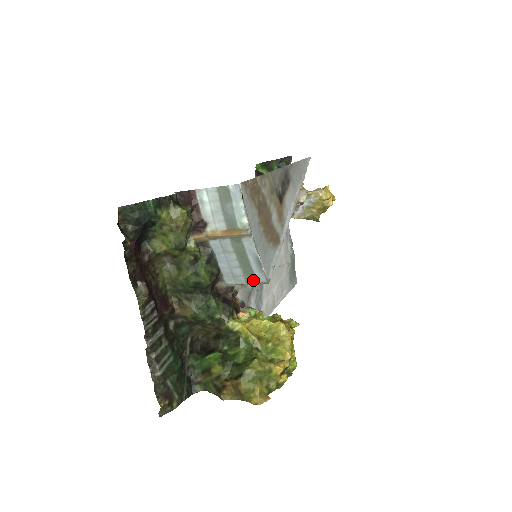
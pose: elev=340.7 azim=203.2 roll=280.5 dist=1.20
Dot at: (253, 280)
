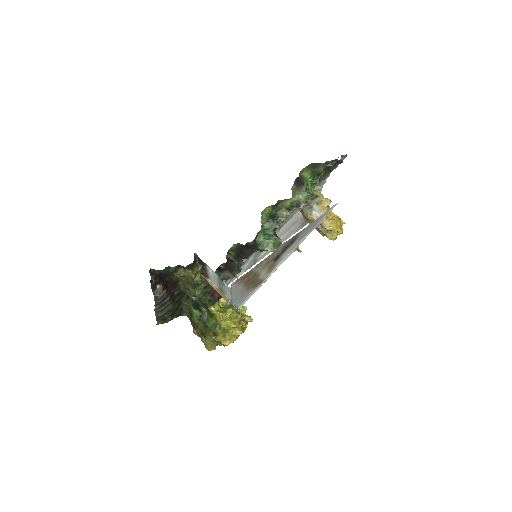
Dot at: (230, 303)
